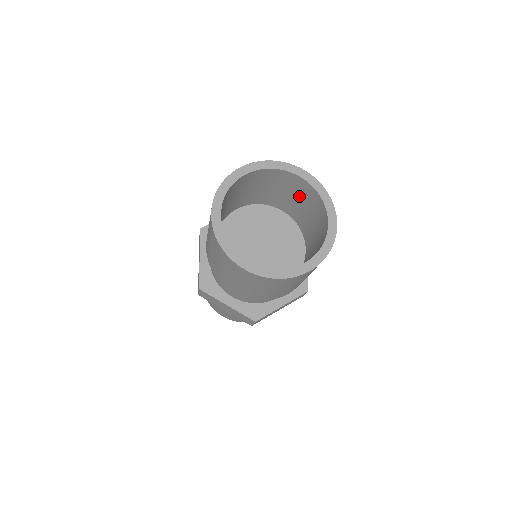
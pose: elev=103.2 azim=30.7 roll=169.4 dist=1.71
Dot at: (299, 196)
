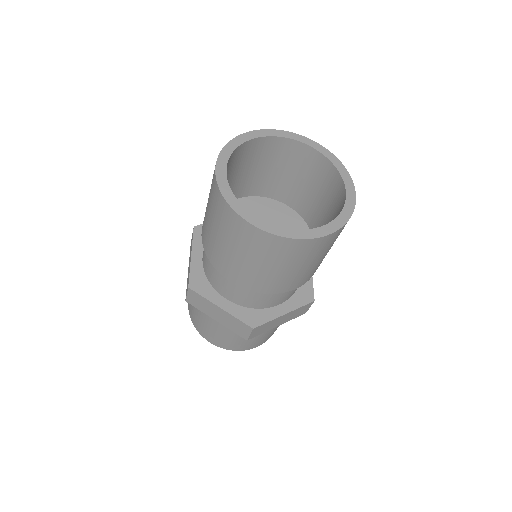
Dot at: (309, 178)
